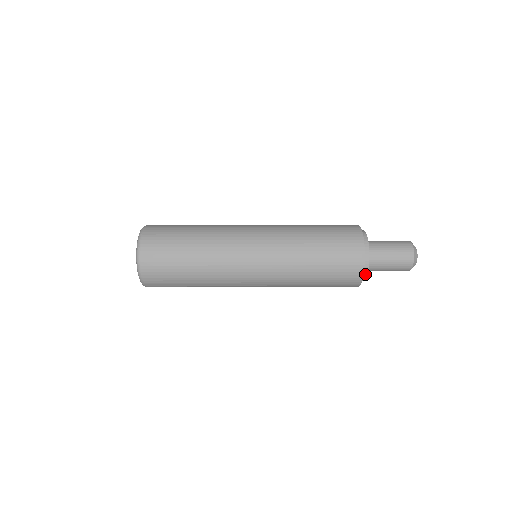
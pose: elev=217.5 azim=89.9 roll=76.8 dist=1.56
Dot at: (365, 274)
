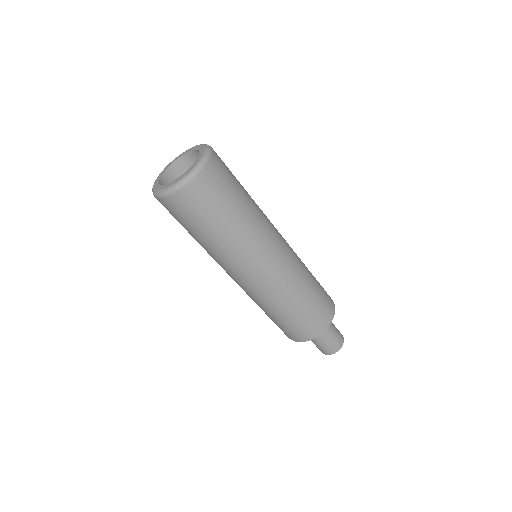
Dot at: occluded
